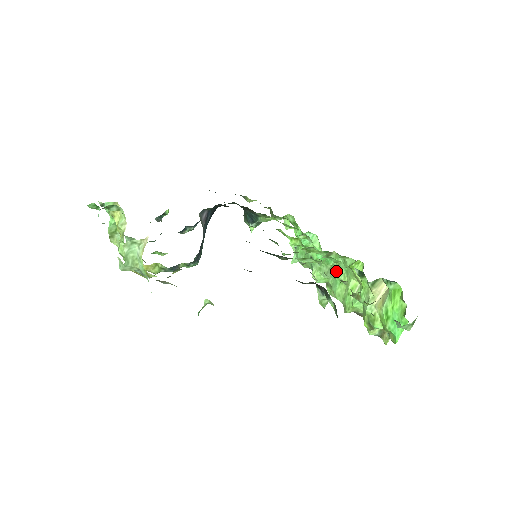
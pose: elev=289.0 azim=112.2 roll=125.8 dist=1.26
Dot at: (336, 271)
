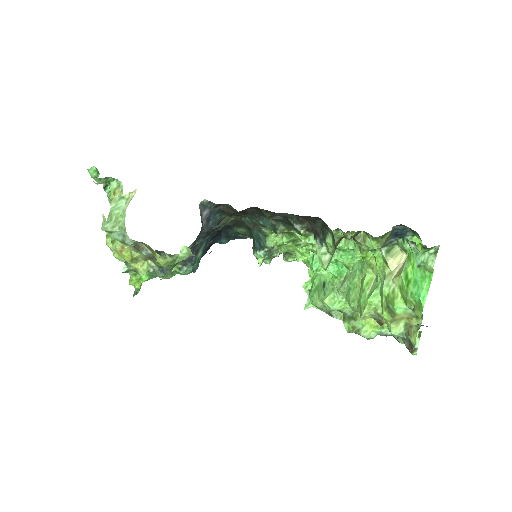
Dot at: (349, 277)
